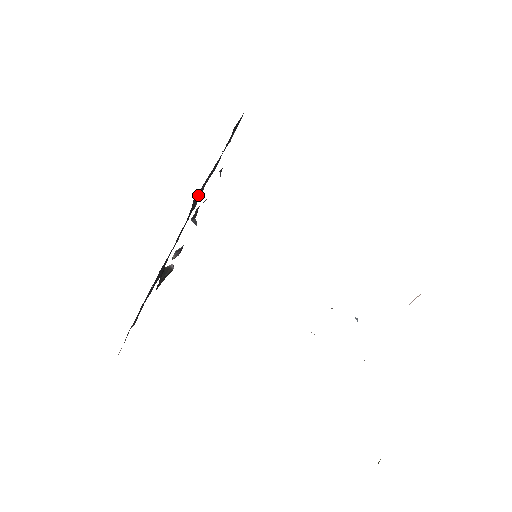
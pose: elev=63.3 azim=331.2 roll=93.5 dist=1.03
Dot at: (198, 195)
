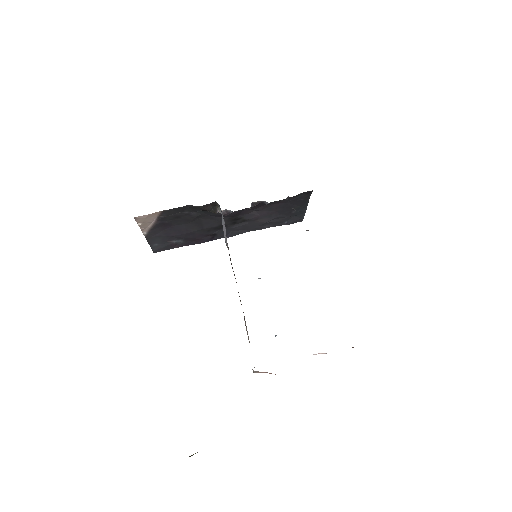
Dot at: (253, 215)
